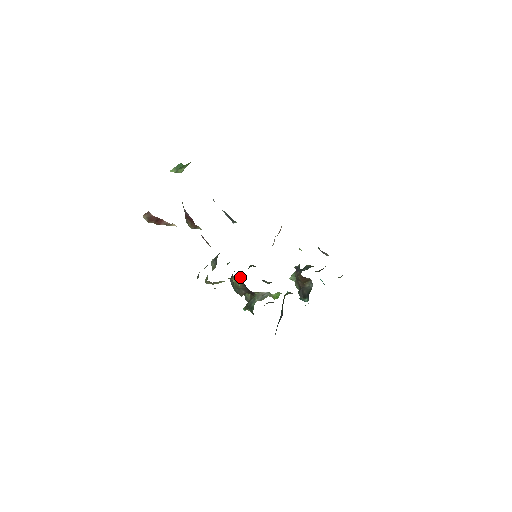
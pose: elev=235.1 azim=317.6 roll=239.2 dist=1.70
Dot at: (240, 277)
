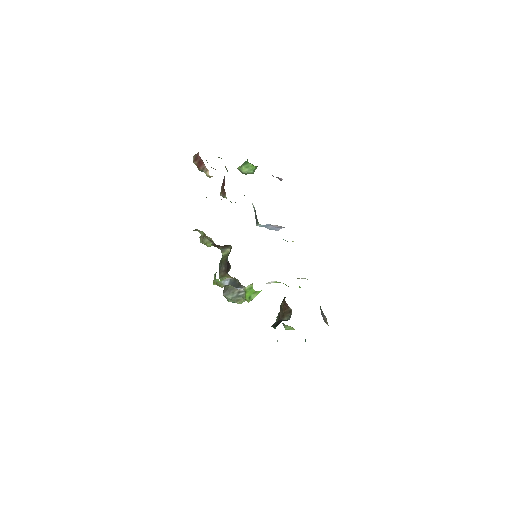
Dot at: (229, 252)
